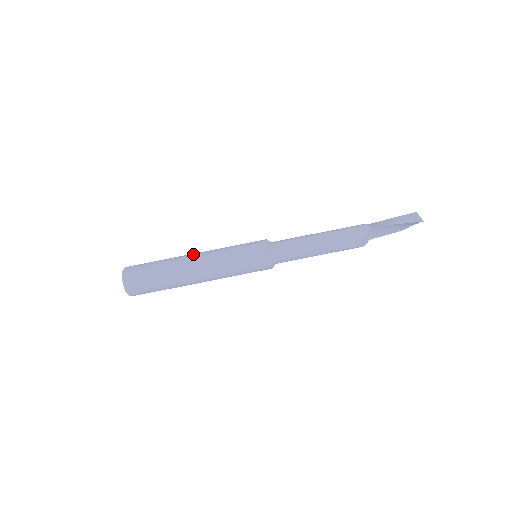
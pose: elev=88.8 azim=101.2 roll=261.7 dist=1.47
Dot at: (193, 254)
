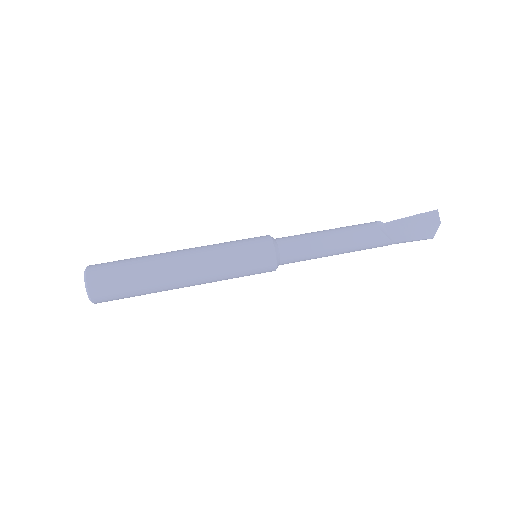
Dot at: occluded
